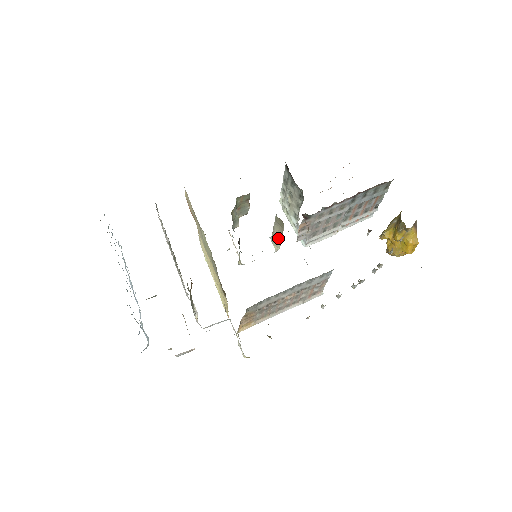
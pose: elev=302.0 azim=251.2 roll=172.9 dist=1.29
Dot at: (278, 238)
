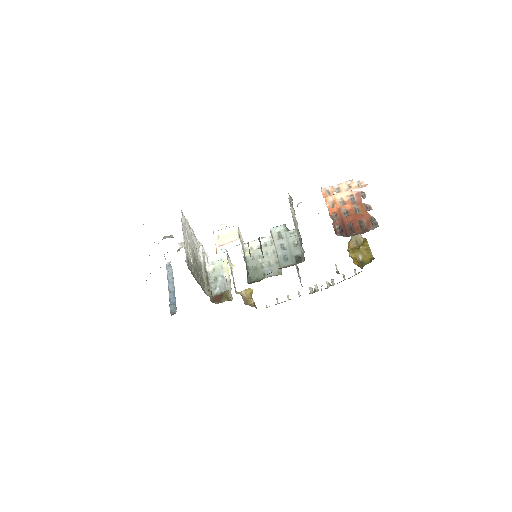
Dot at: occluded
